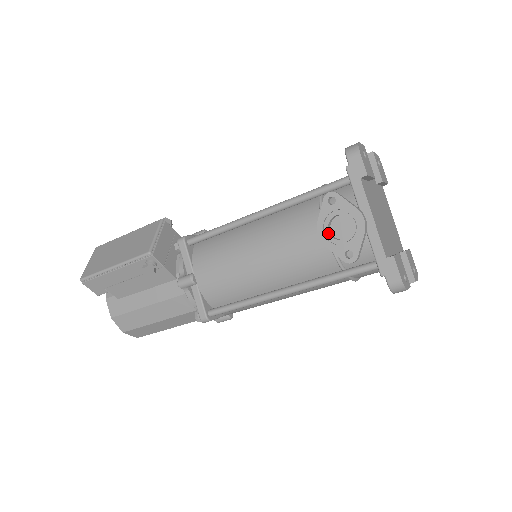
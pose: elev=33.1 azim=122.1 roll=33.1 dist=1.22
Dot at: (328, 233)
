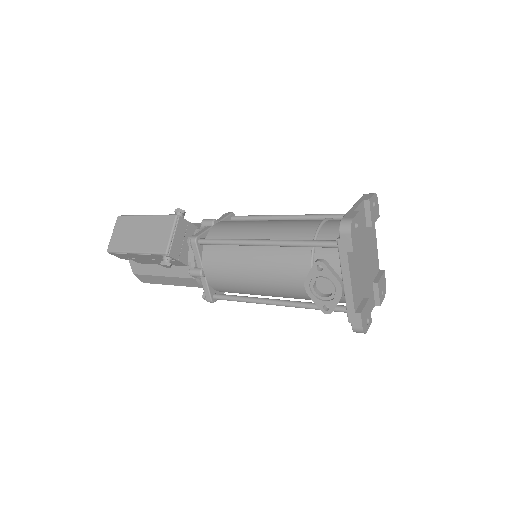
Dot at: (313, 289)
